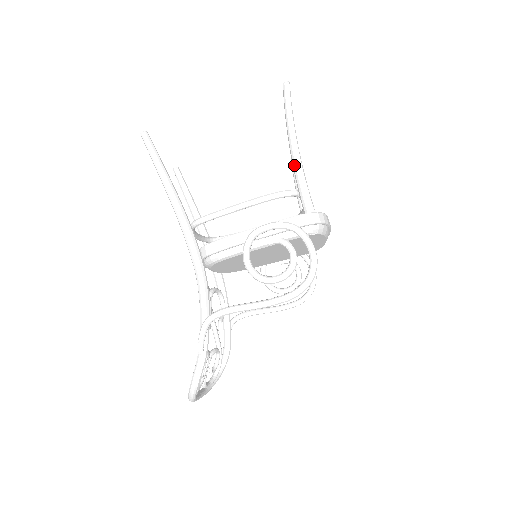
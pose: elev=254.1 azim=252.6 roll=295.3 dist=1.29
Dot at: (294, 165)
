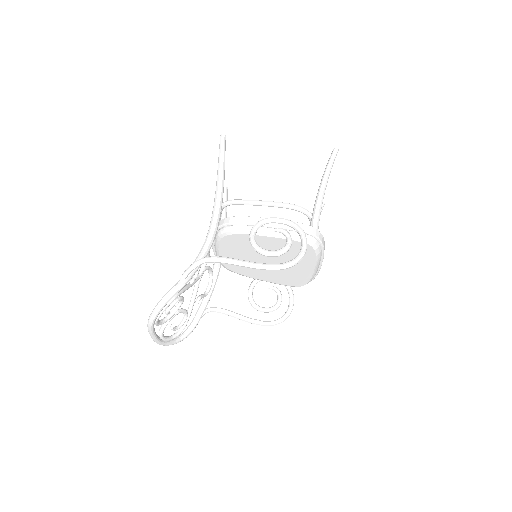
Dot at: (317, 197)
